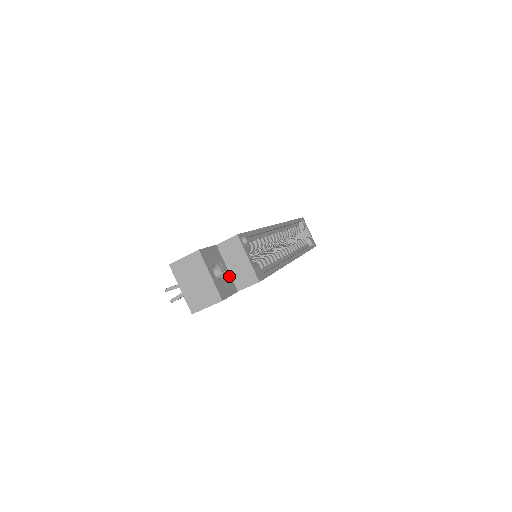
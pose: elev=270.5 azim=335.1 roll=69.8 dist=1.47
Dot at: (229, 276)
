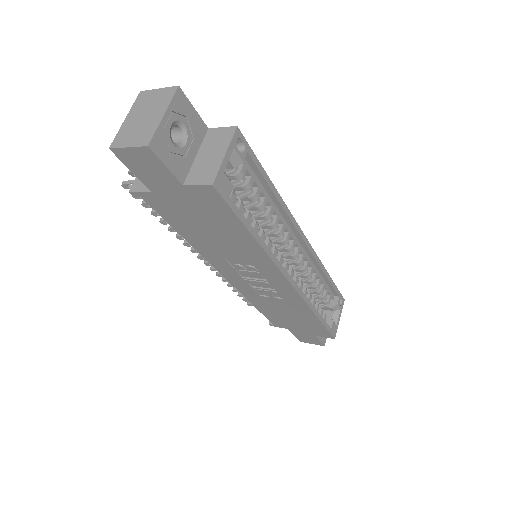
Dot at: (189, 162)
